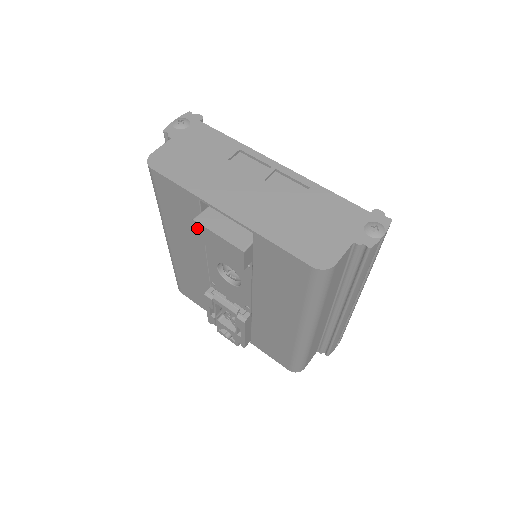
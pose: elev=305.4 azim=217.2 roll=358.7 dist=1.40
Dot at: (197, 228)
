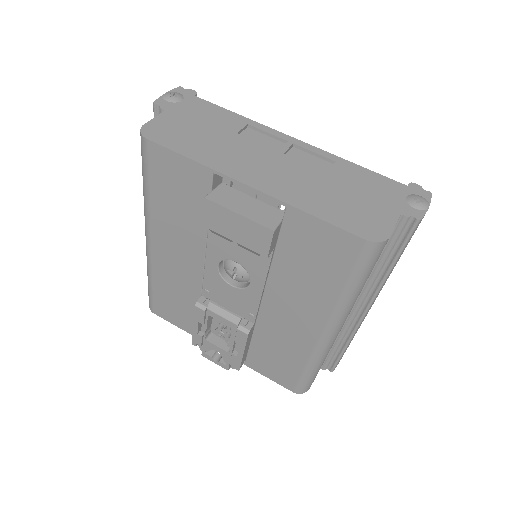
Dot at: (208, 209)
